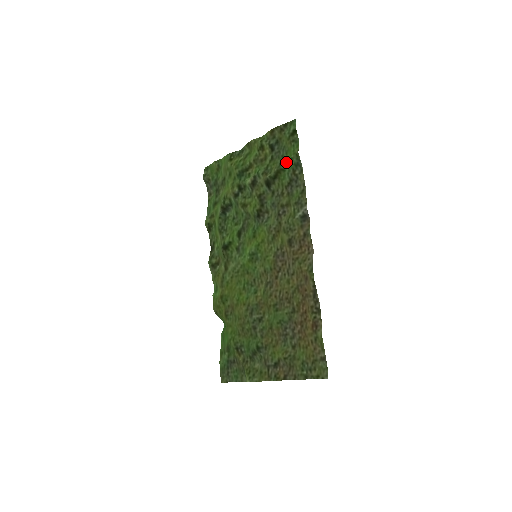
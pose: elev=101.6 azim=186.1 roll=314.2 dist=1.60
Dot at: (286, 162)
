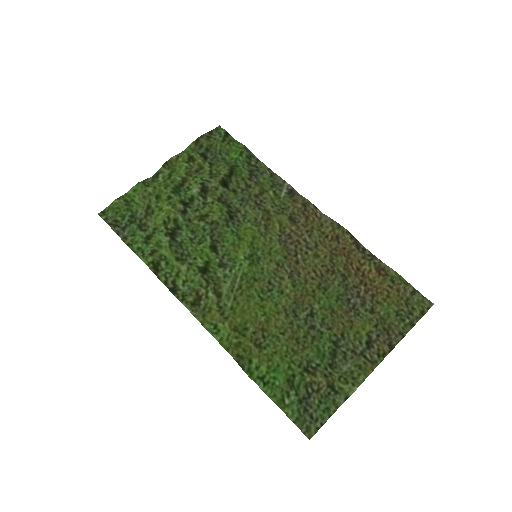
Dot at: (235, 158)
